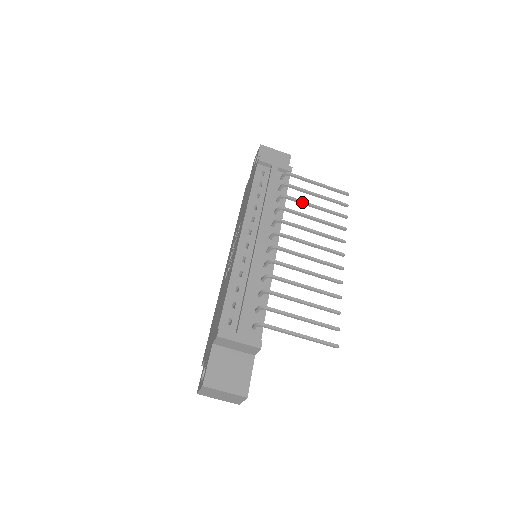
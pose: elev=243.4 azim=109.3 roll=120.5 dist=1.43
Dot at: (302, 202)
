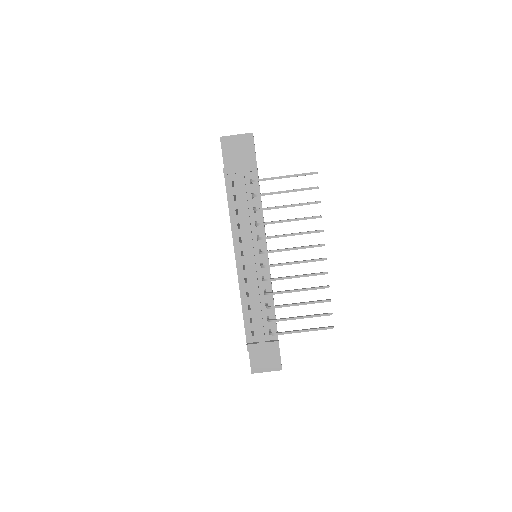
Dot at: occluded
